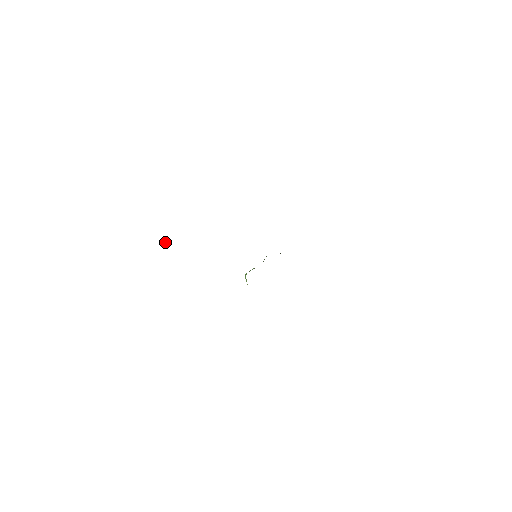
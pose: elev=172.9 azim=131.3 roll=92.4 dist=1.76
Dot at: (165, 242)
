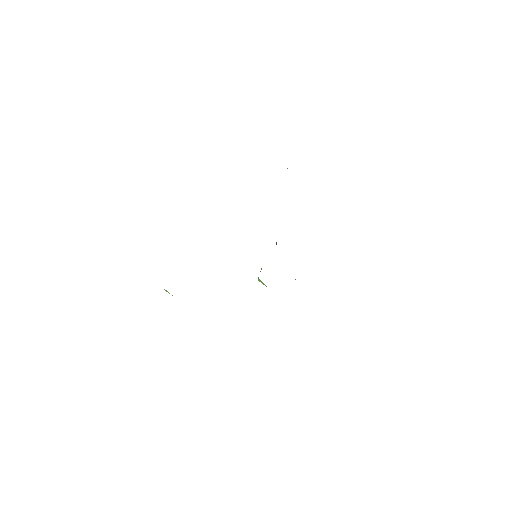
Dot at: (165, 290)
